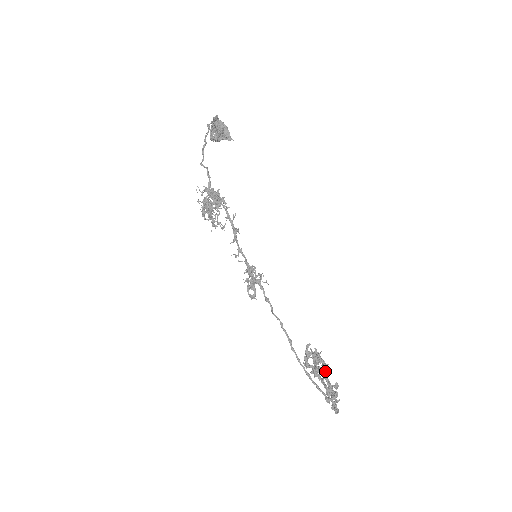
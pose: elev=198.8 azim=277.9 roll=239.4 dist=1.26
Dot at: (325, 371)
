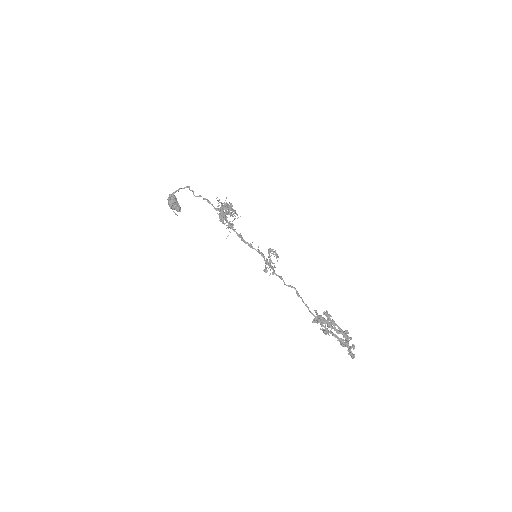
Dot at: (330, 331)
